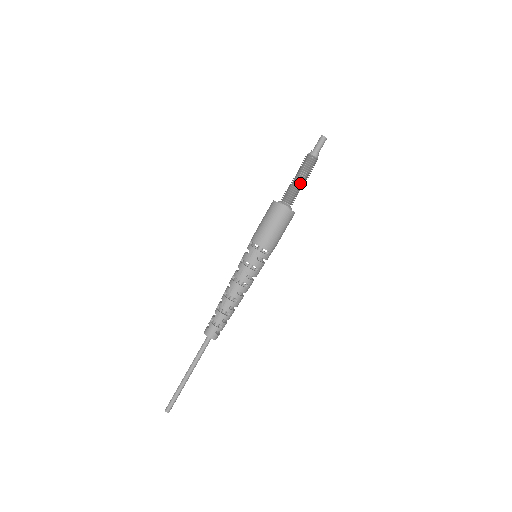
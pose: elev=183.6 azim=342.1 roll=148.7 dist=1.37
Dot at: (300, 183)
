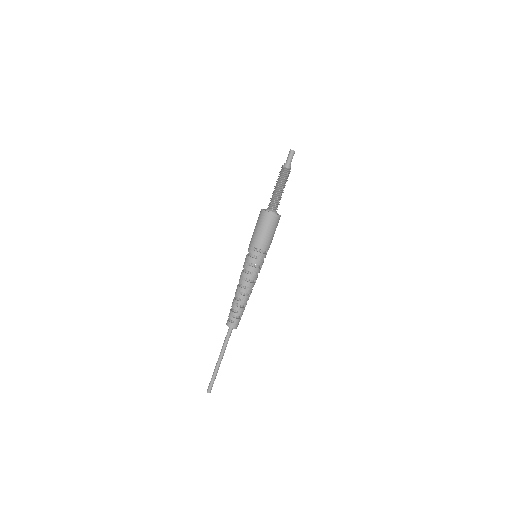
Dot at: (283, 192)
